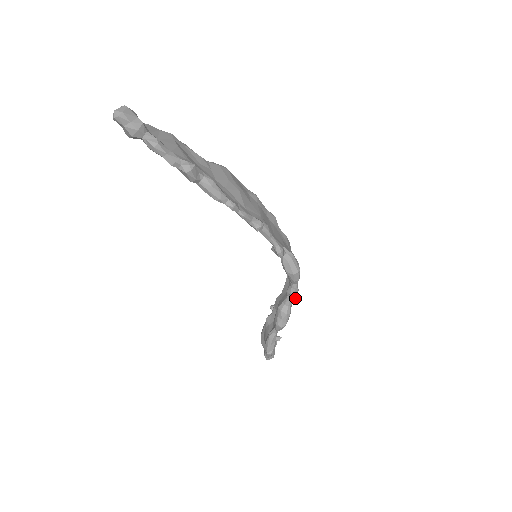
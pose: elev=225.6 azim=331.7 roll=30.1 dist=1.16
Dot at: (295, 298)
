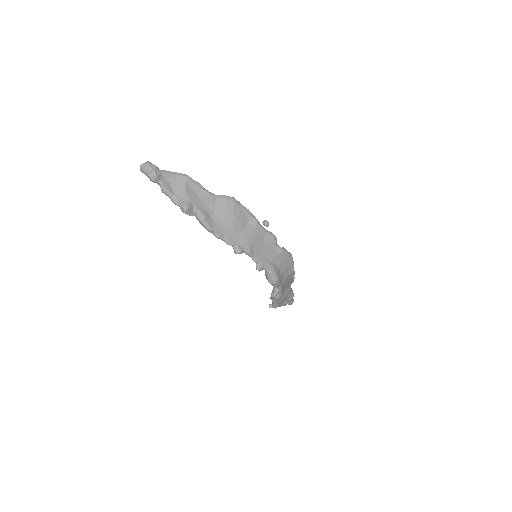
Dot at: (272, 295)
